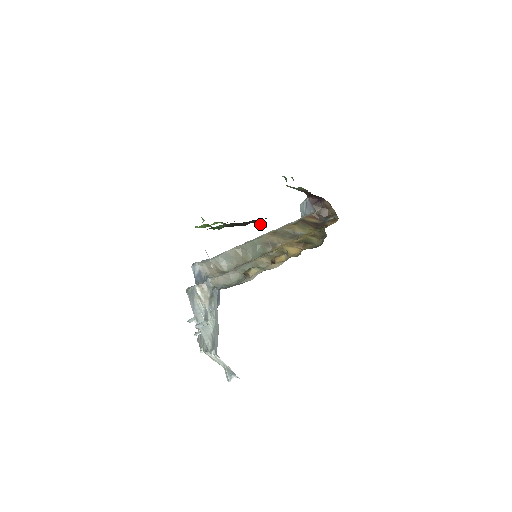
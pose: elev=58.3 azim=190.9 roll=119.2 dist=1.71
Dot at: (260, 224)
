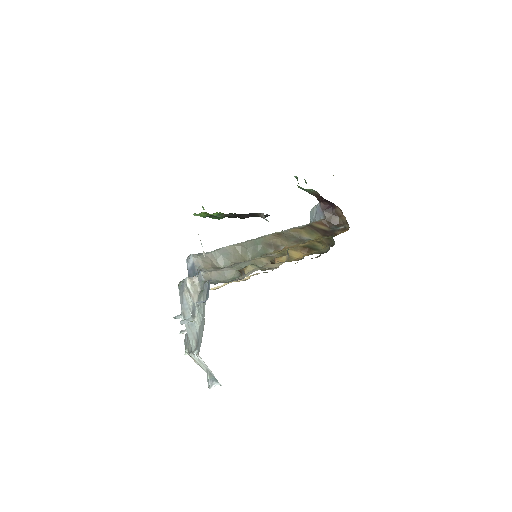
Dot at: occluded
